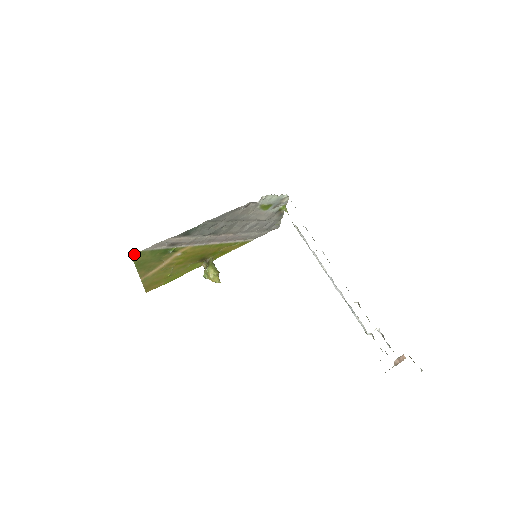
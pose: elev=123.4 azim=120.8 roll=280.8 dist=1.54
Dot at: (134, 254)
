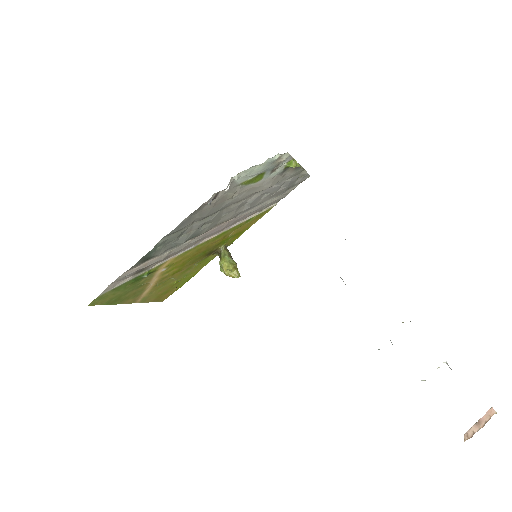
Dot at: occluded
